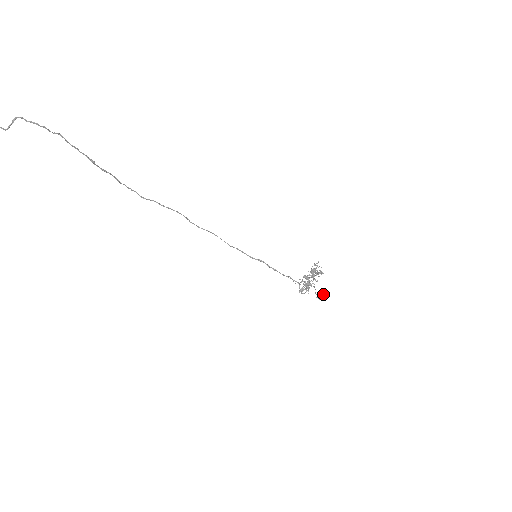
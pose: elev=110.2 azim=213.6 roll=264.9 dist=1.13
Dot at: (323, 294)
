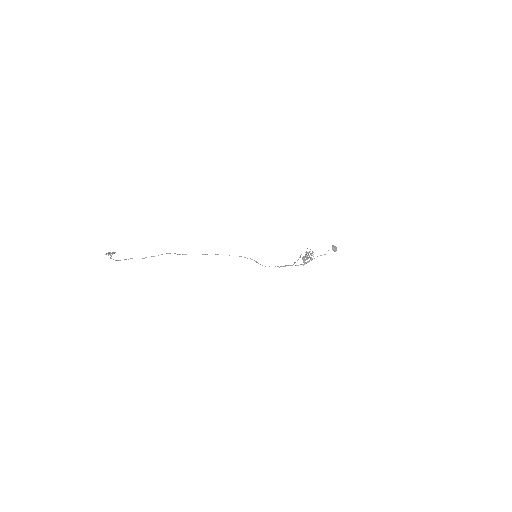
Dot at: (333, 250)
